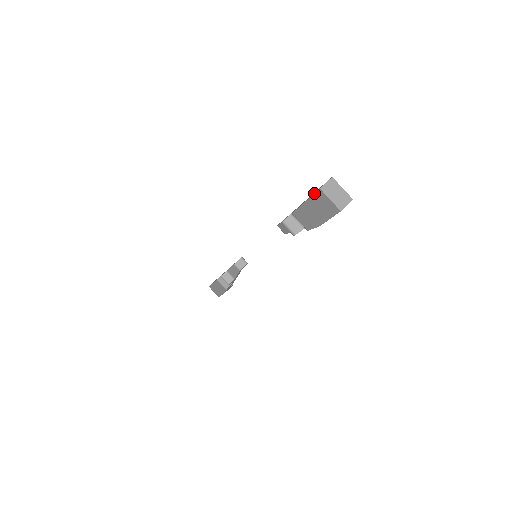
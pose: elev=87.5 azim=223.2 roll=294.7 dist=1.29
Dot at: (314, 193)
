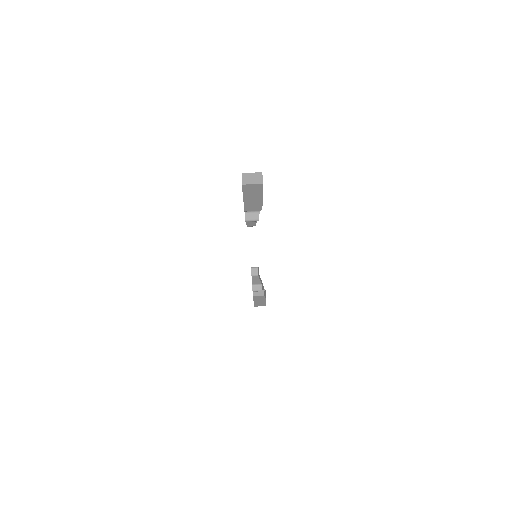
Dot at: (242, 190)
